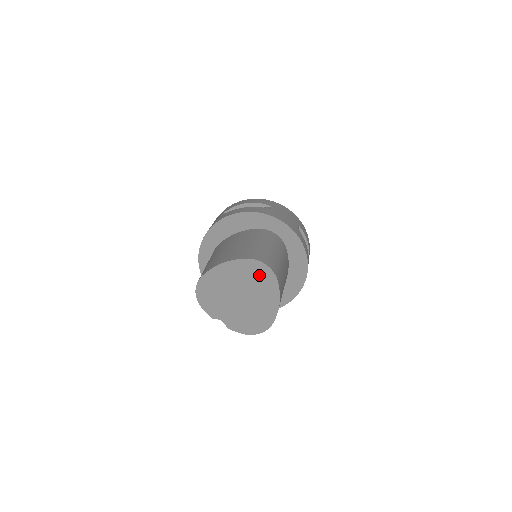
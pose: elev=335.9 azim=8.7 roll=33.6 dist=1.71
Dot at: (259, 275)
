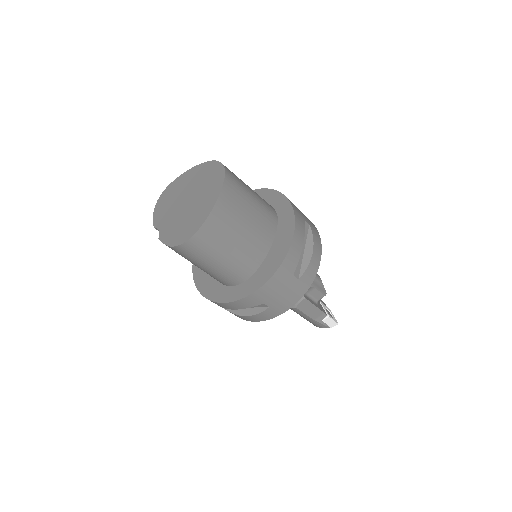
Dot at: (212, 176)
